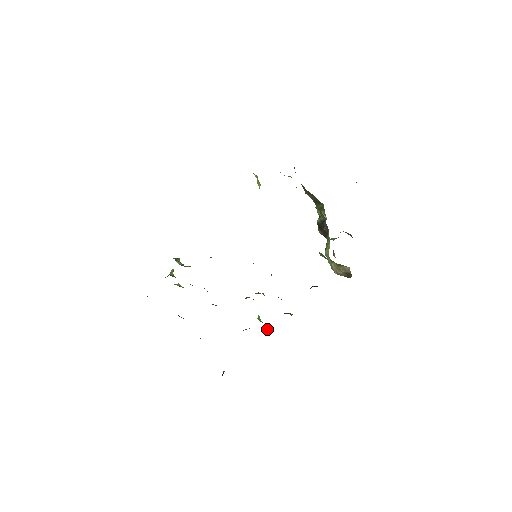
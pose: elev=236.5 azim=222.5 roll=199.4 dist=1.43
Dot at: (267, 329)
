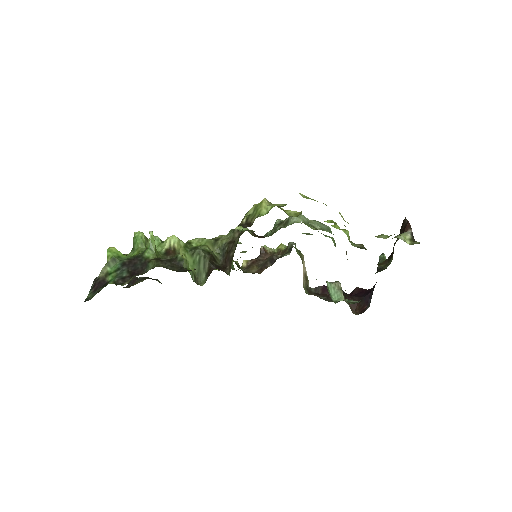
Dot at: occluded
